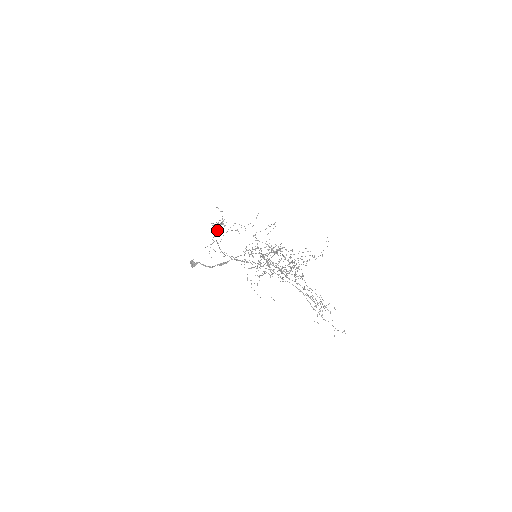
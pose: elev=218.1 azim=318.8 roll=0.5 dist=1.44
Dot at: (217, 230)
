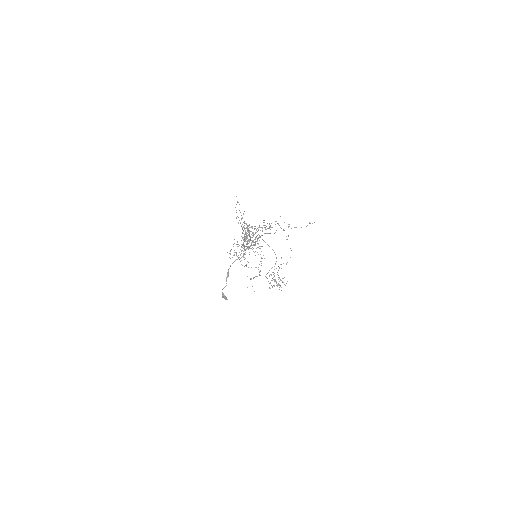
Dot at: (270, 282)
